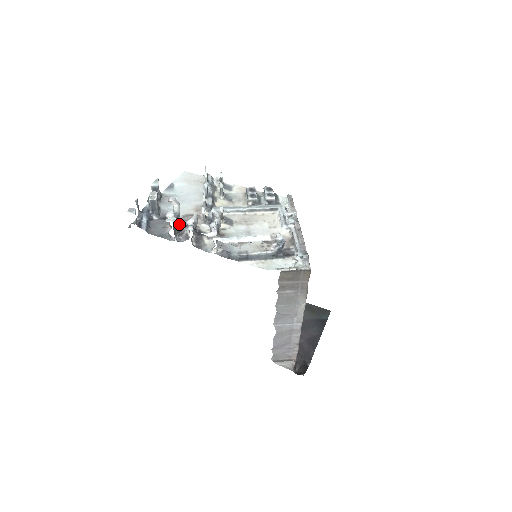
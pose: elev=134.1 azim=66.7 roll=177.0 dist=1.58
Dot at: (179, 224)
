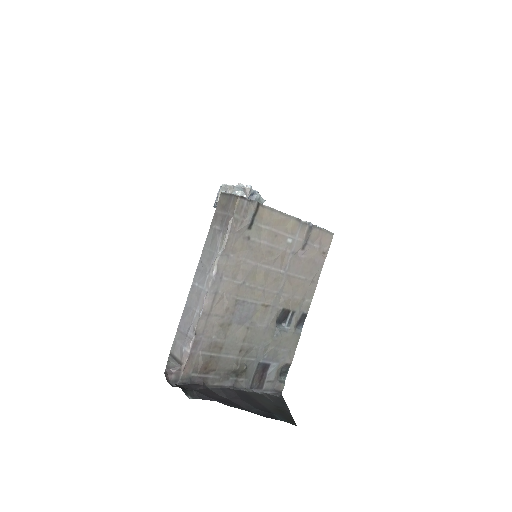
Dot at: occluded
